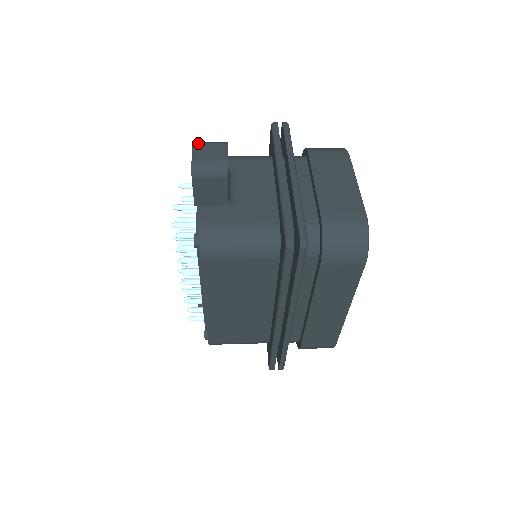
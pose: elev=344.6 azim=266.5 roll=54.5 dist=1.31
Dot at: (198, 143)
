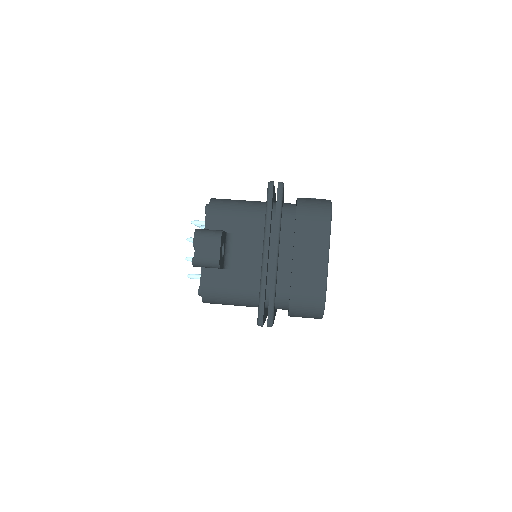
Dot at: (198, 236)
